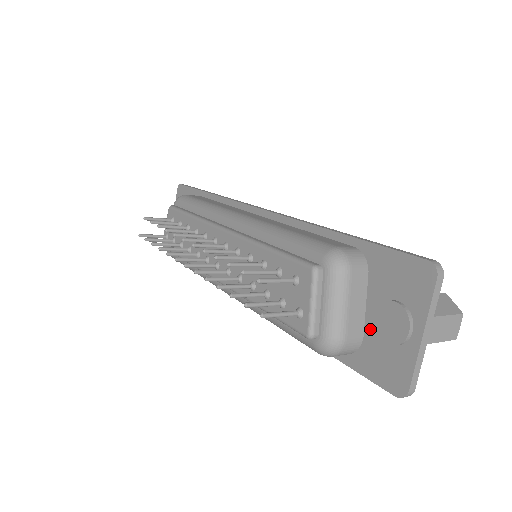
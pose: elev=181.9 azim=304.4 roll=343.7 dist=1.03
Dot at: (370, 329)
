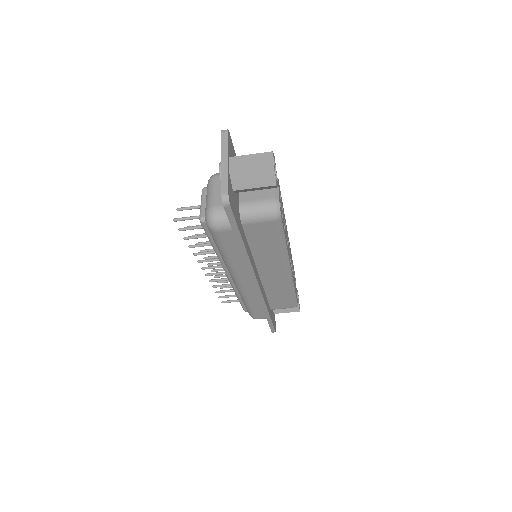
Dot at: occluded
